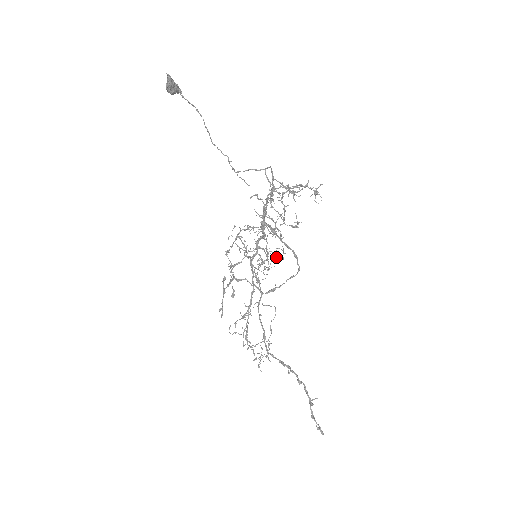
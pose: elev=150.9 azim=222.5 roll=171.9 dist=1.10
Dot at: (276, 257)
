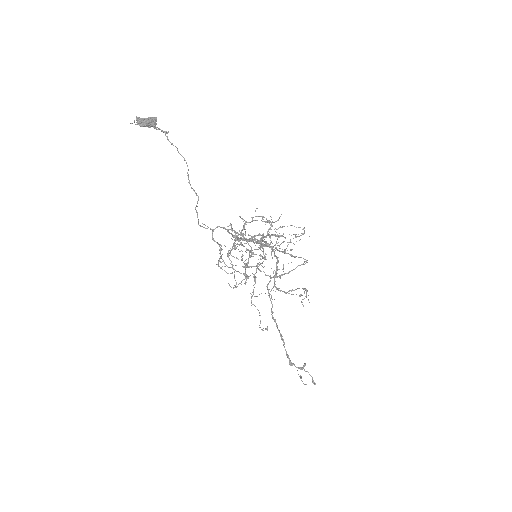
Dot at: occluded
